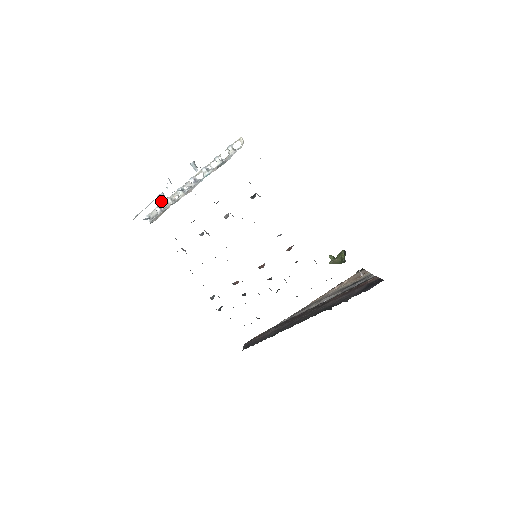
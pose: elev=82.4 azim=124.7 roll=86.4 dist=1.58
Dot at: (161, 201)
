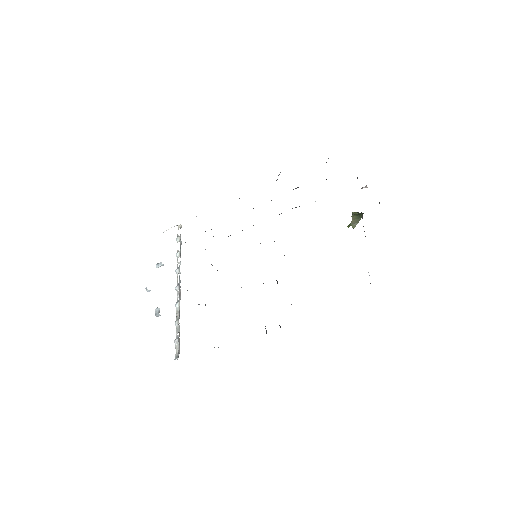
Dot at: occluded
